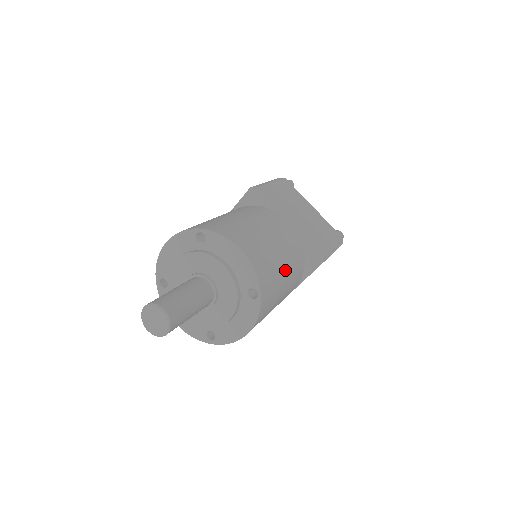
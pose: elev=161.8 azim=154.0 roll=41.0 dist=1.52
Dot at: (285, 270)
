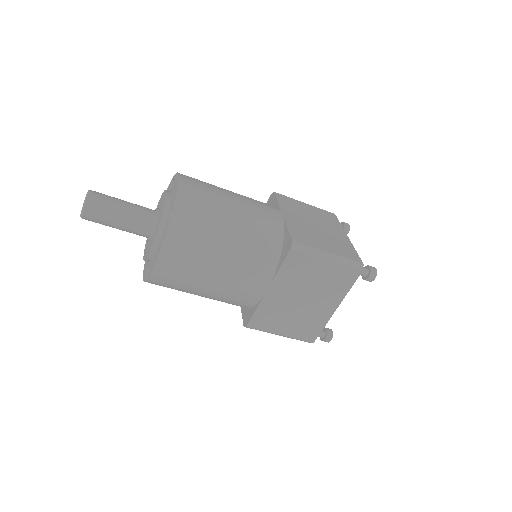
Dot at: (232, 227)
